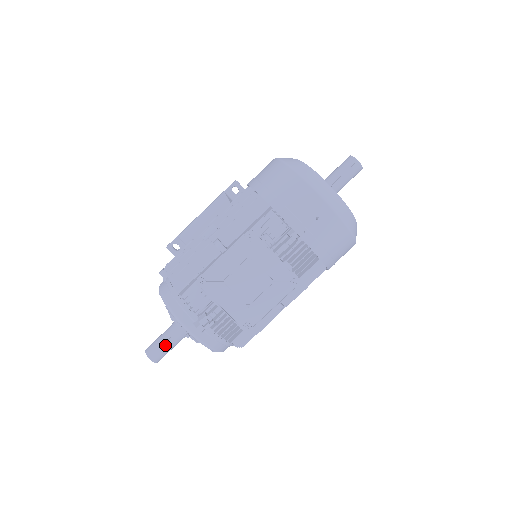
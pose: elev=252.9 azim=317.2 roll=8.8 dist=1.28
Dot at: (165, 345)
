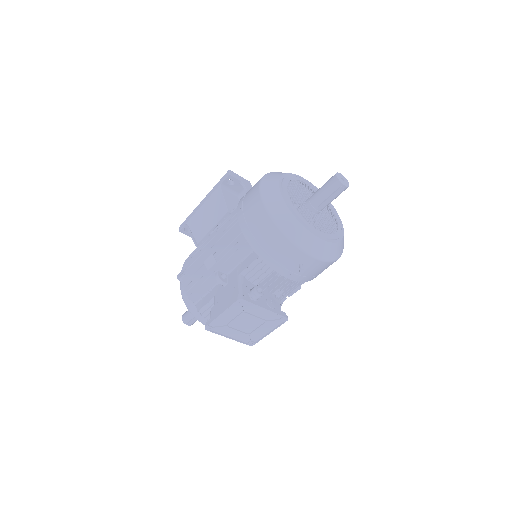
Dot at: (195, 318)
